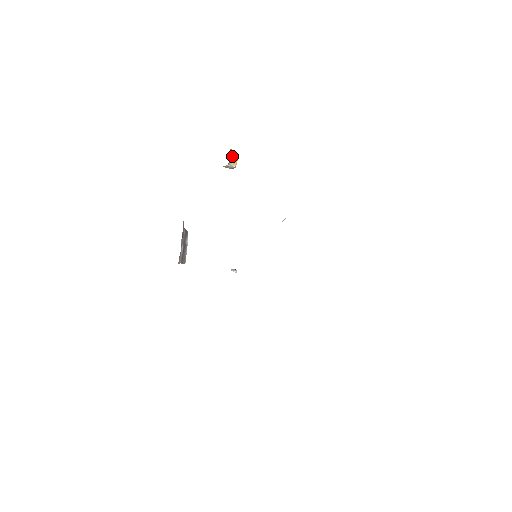
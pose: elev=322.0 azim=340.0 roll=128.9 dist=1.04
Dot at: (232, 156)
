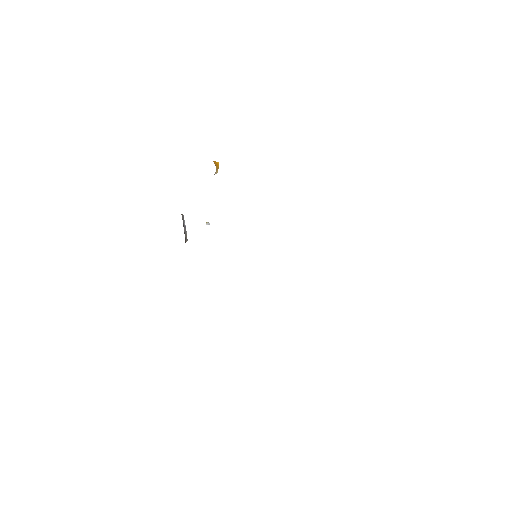
Dot at: (216, 168)
